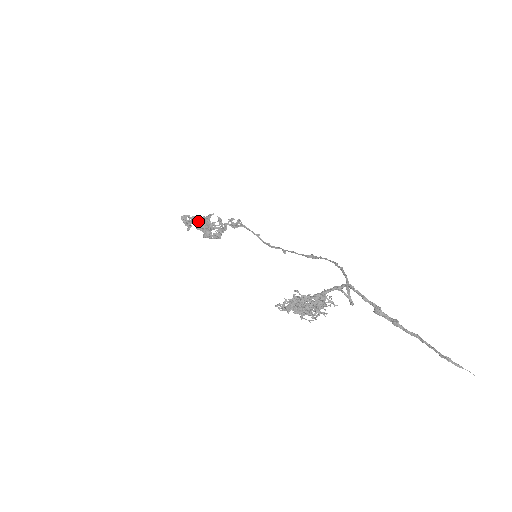
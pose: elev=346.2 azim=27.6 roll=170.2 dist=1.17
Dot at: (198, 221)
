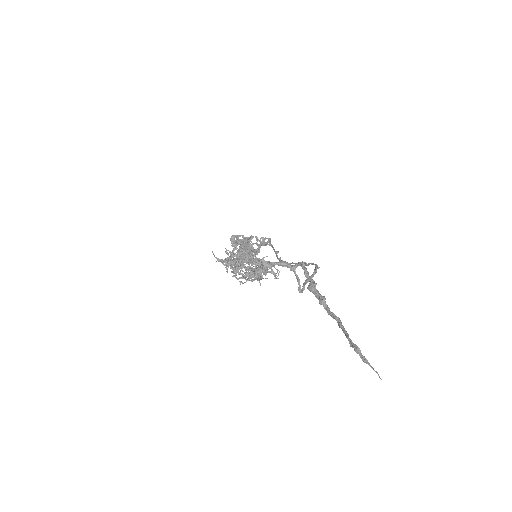
Dot at: (242, 242)
